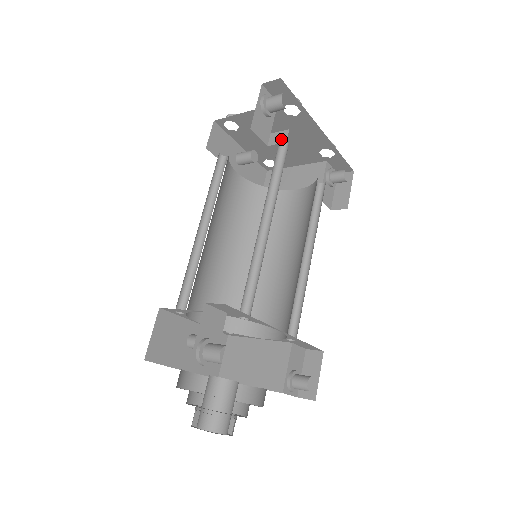
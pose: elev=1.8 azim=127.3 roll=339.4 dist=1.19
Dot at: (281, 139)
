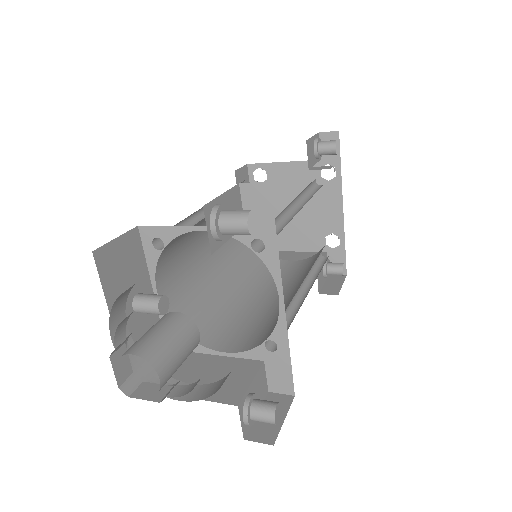
Dot at: (324, 168)
